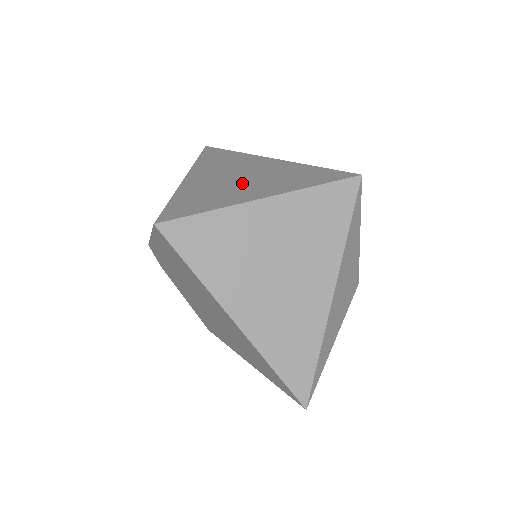
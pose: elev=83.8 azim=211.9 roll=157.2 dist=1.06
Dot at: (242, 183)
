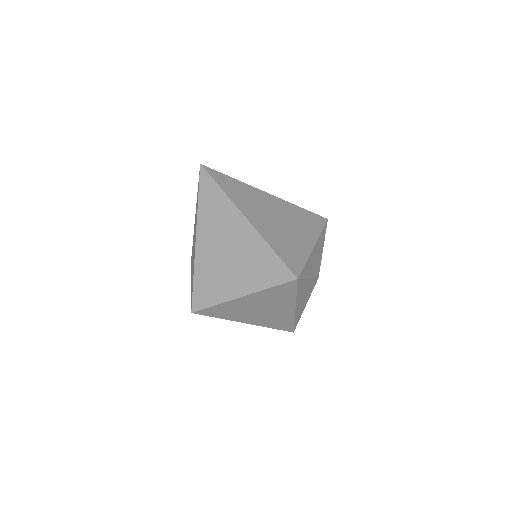
Dot at: (230, 267)
